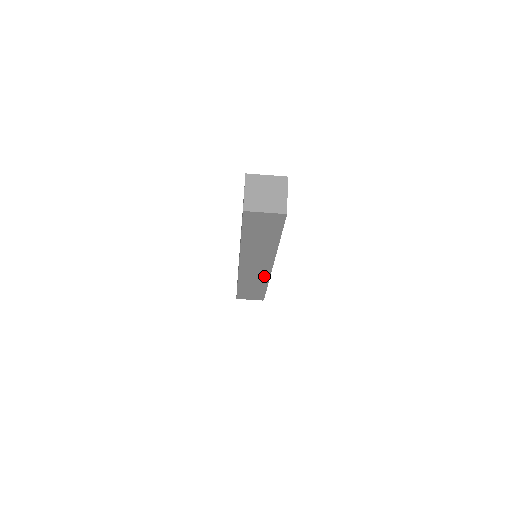
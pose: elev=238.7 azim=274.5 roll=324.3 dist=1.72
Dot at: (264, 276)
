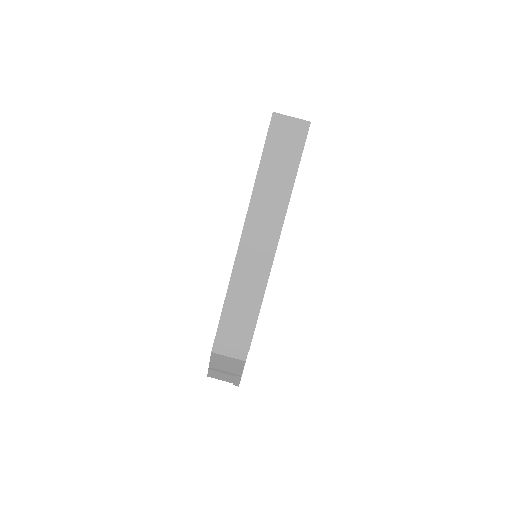
Dot at: (262, 274)
